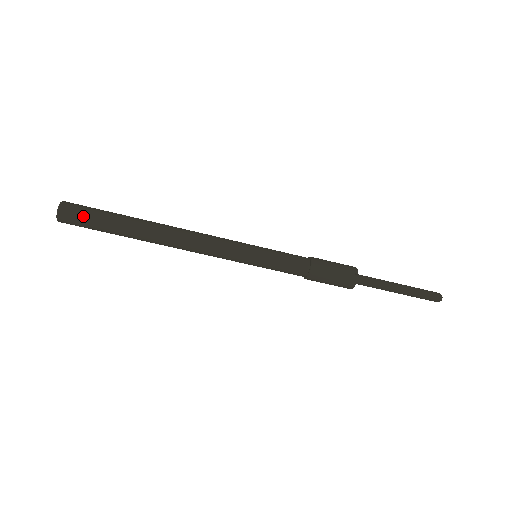
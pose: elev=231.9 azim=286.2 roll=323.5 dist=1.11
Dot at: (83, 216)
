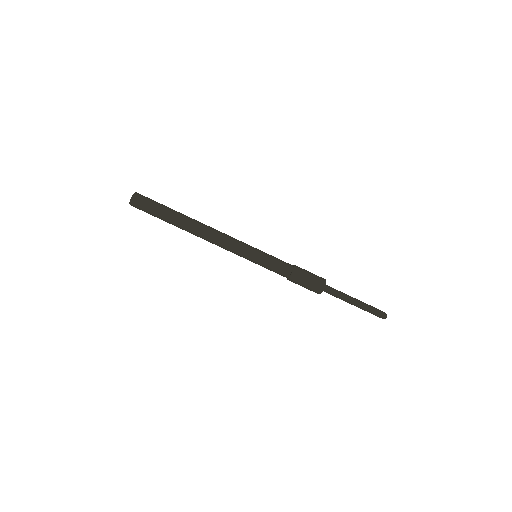
Dot at: (150, 199)
